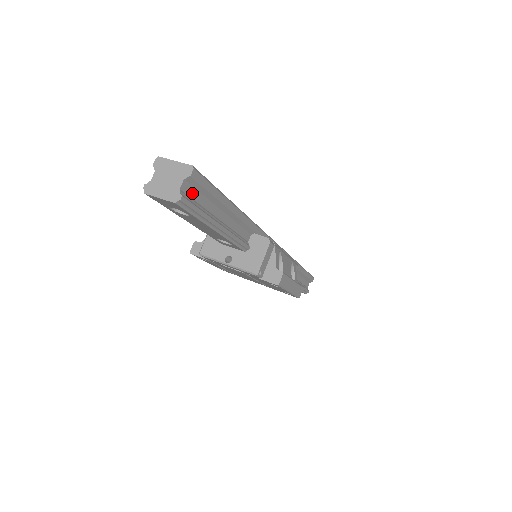
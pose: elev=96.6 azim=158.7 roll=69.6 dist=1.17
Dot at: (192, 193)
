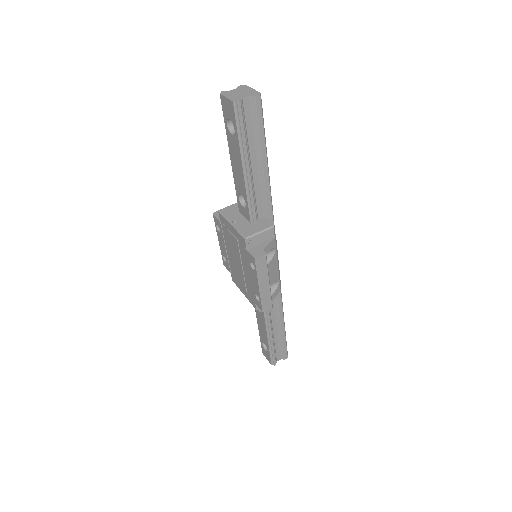
Dot at: (248, 114)
